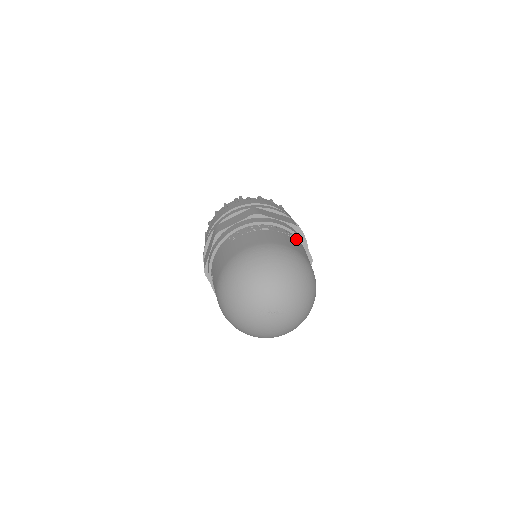
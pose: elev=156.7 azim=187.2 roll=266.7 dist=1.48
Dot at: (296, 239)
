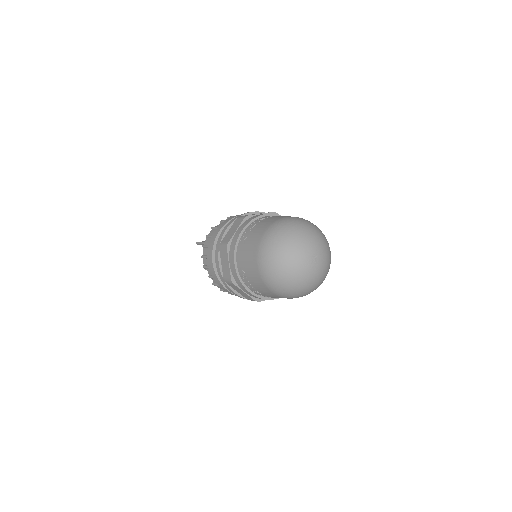
Dot at: occluded
